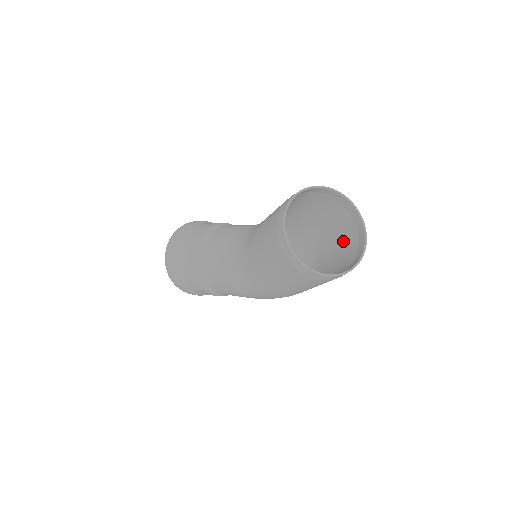
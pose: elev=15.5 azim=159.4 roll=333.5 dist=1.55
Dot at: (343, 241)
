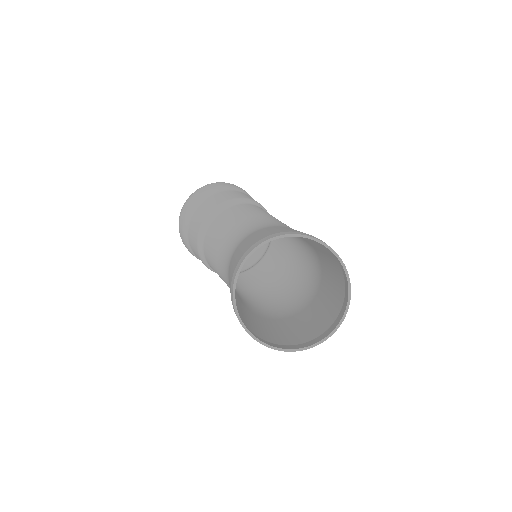
Dot at: (335, 287)
